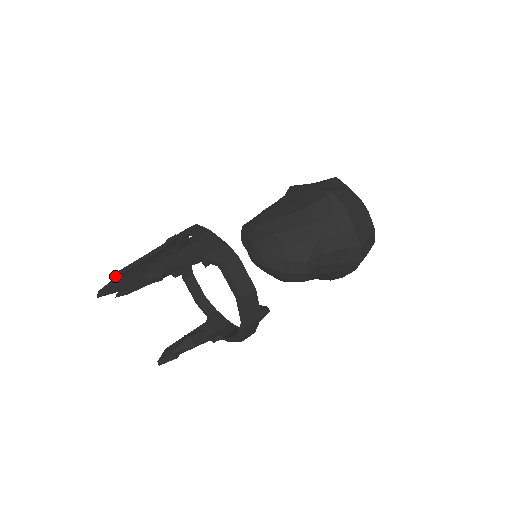
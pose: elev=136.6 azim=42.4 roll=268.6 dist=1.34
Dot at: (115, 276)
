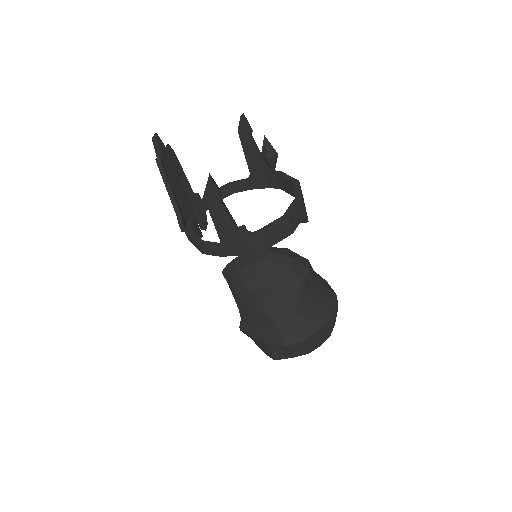
Dot at: (170, 148)
